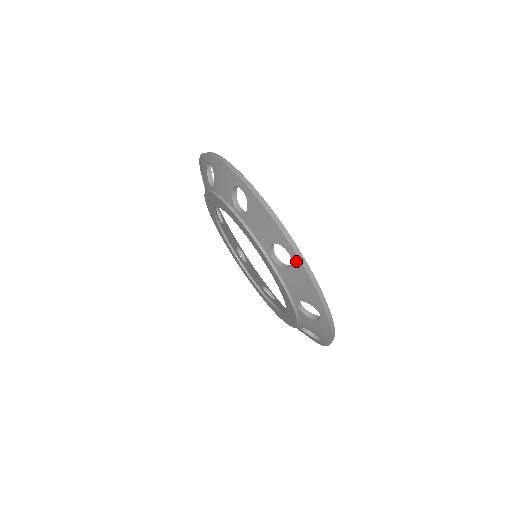
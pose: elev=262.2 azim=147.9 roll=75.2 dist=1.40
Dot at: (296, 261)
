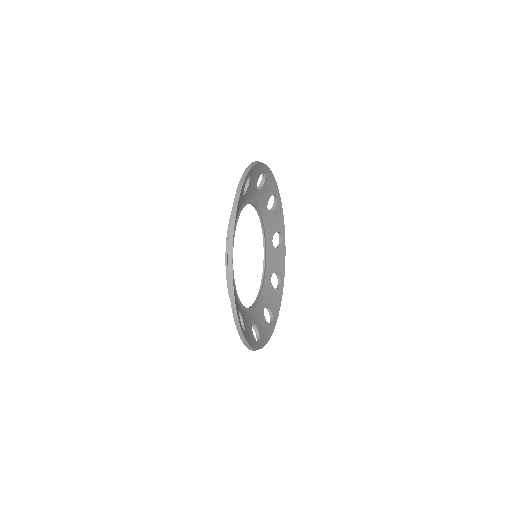
Dot at: occluded
